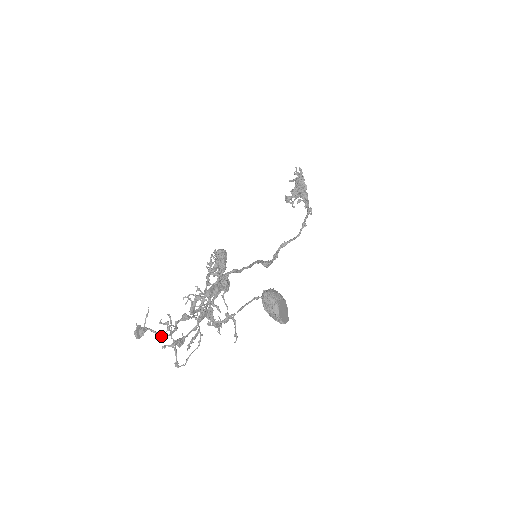
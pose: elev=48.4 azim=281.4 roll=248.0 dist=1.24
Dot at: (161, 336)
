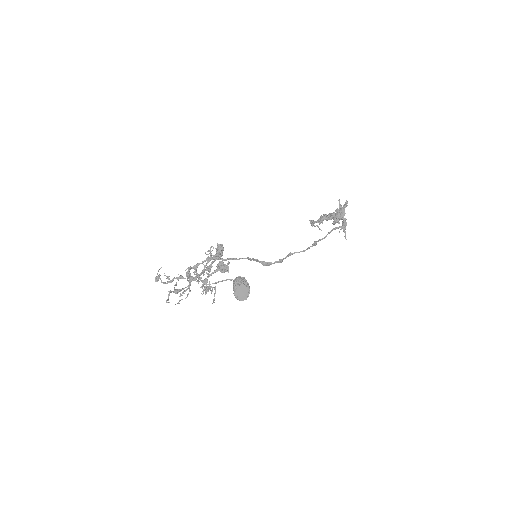
Dot at: (162, 282)
